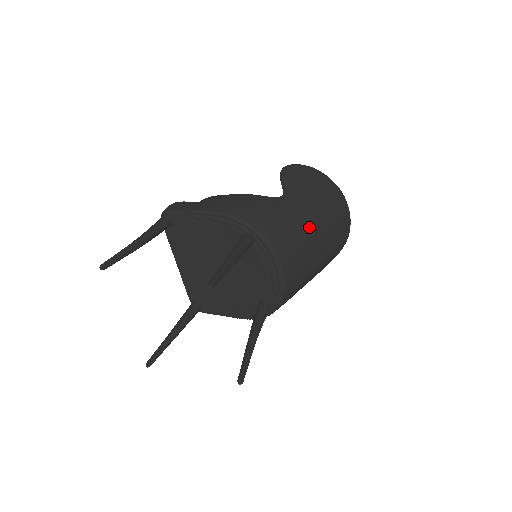
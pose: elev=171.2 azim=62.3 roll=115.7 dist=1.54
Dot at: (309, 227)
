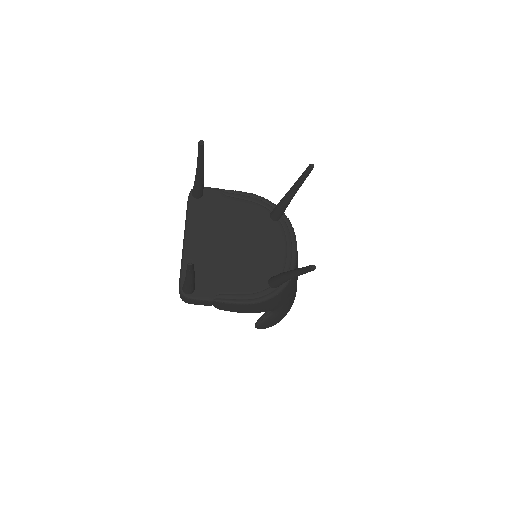
Dot at: occluded
